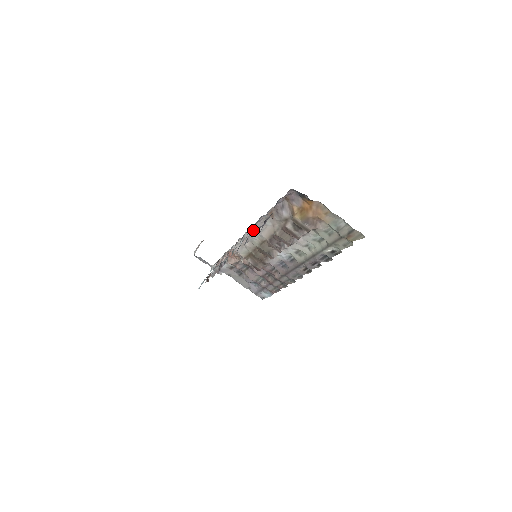
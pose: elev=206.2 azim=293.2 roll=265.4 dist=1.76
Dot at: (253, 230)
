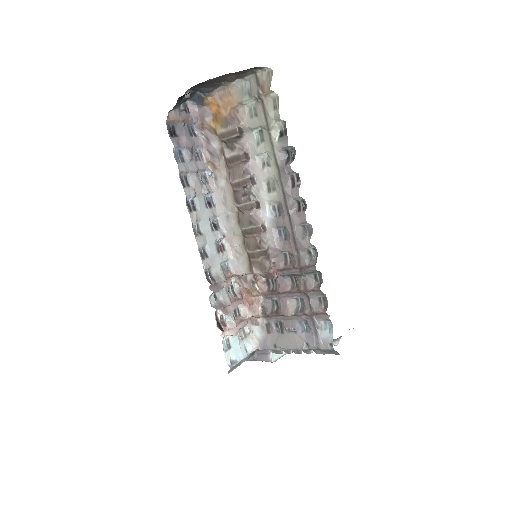
Dot at: (202, 190)
